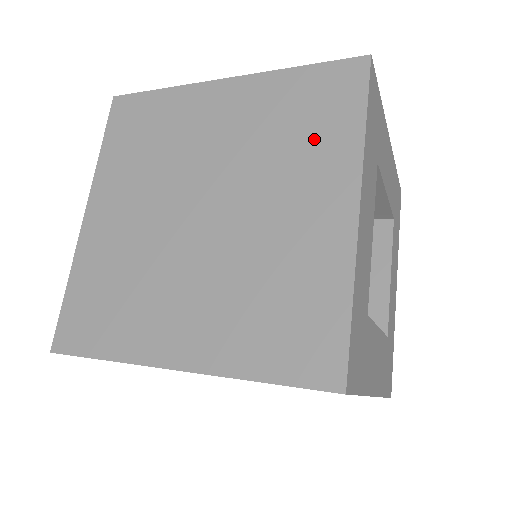
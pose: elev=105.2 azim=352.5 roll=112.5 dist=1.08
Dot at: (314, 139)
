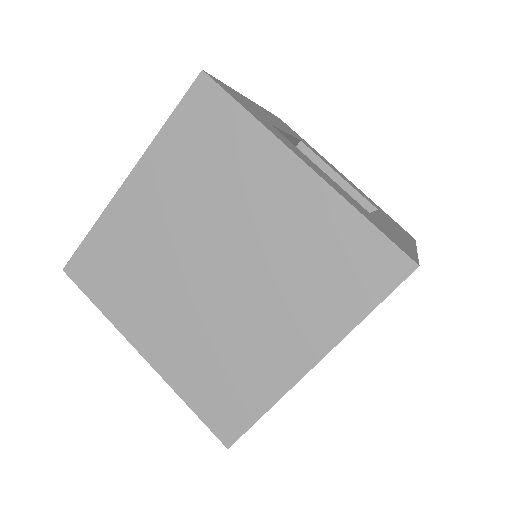
Dot at: (230, 155)
